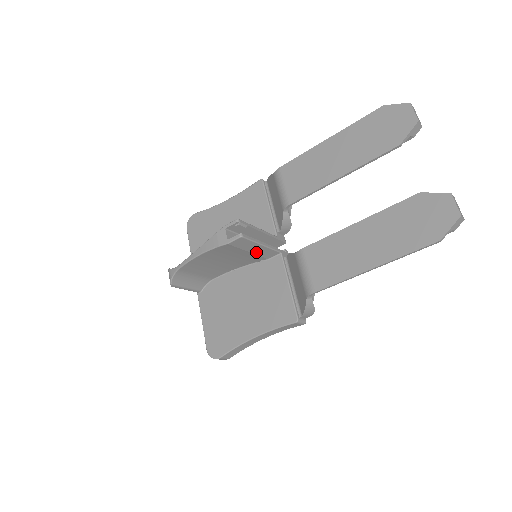
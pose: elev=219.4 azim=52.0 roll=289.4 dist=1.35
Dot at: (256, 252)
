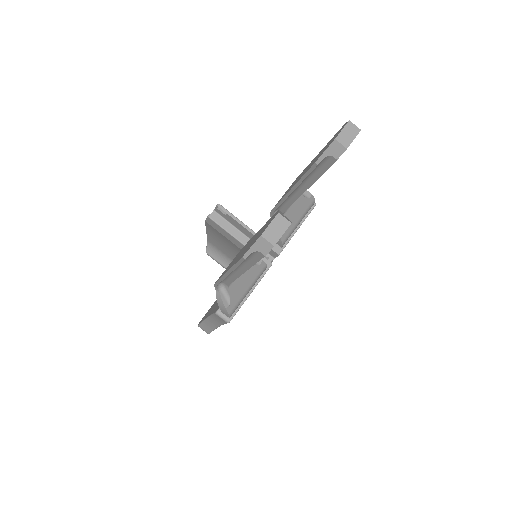
Dot at: (236, 244)
